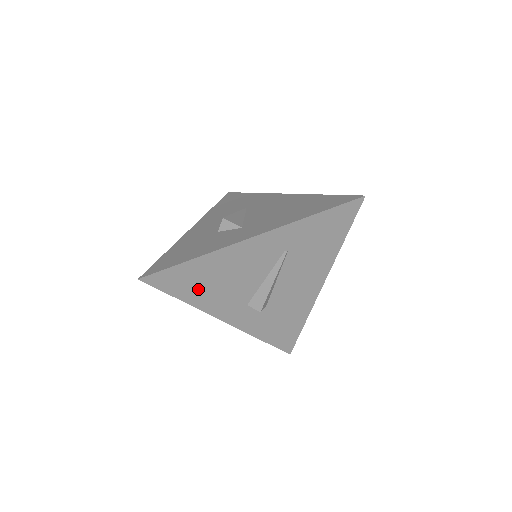
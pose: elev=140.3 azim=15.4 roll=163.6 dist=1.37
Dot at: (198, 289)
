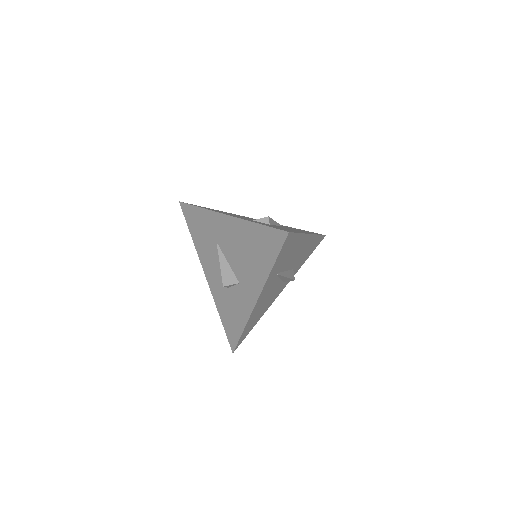
Dot at: (257, 318)
